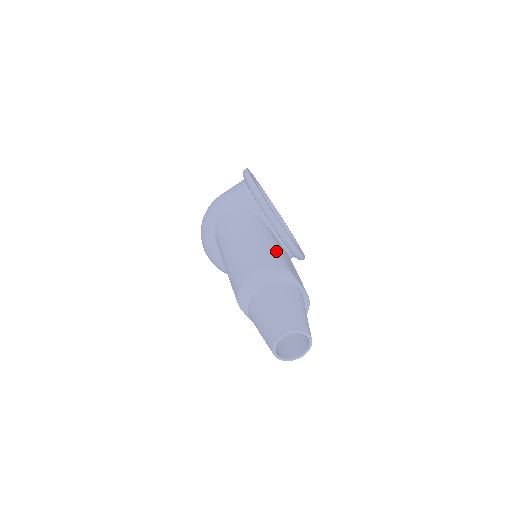
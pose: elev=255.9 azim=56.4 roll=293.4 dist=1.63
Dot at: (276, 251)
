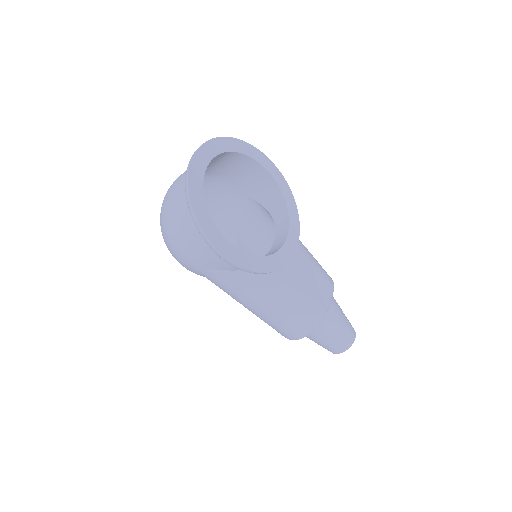
Dot at: (301, 304)
